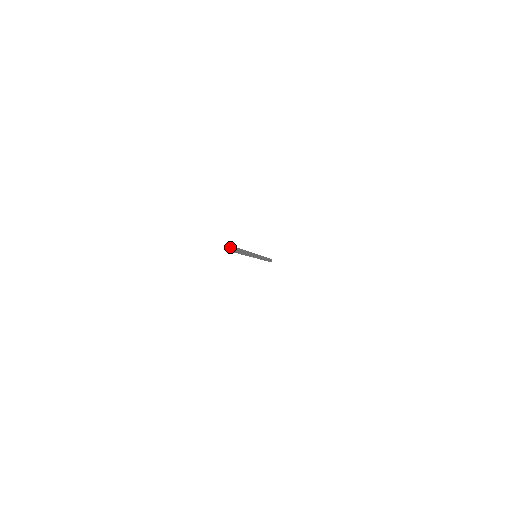
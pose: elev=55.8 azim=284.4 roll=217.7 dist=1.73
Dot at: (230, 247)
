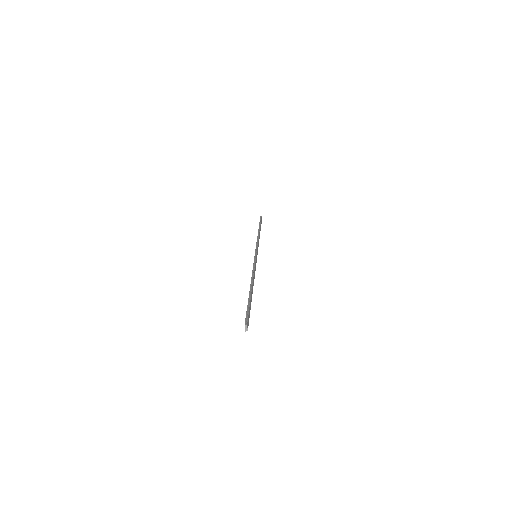
Dot at: (247, 325)
